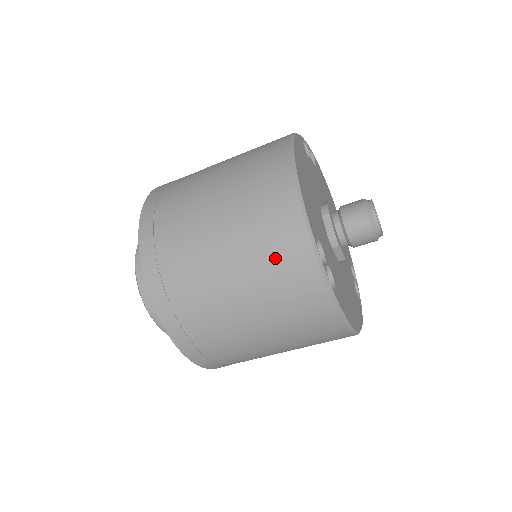
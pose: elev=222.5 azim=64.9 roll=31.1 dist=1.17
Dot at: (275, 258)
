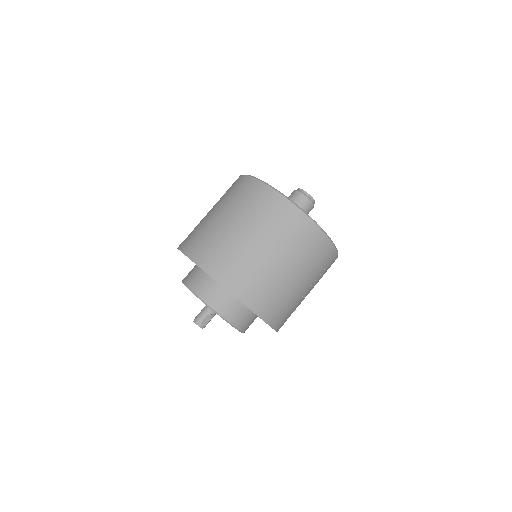
Dot at: (248, 198)
